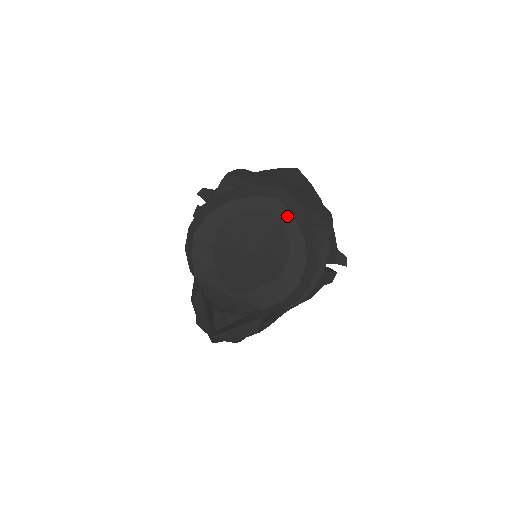
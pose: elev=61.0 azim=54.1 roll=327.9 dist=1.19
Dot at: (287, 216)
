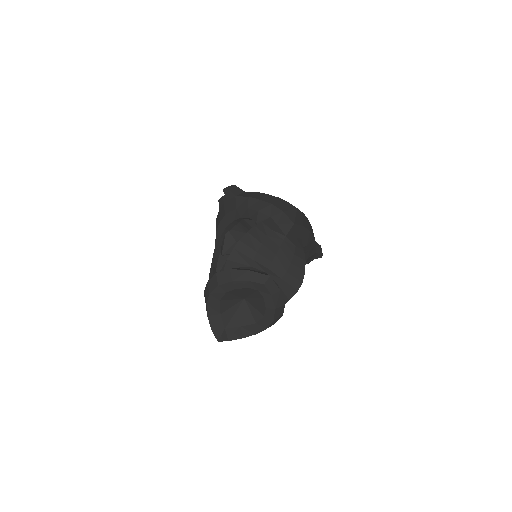
Dot at: (268, 295)
